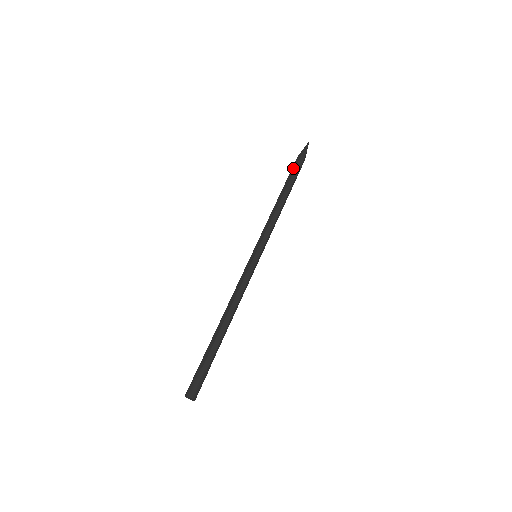
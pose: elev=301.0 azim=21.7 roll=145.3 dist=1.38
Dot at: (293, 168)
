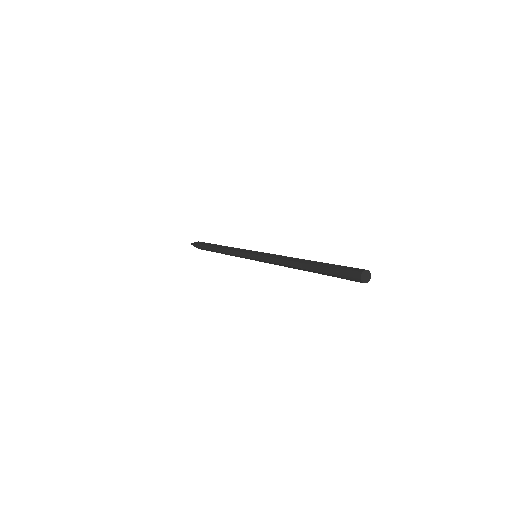
Dot at: (203, 244)
